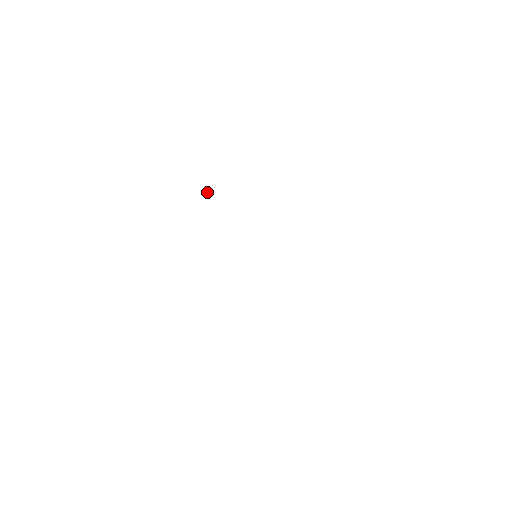
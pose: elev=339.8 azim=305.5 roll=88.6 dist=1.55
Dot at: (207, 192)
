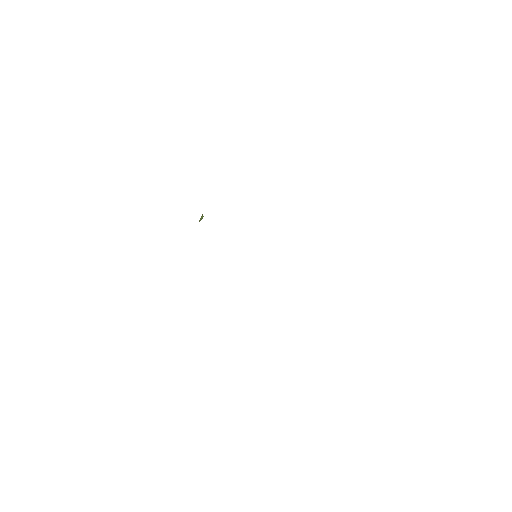
Dot at: (202, 215)
